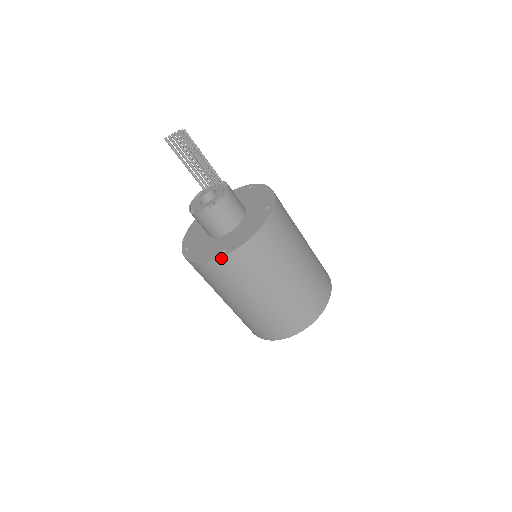
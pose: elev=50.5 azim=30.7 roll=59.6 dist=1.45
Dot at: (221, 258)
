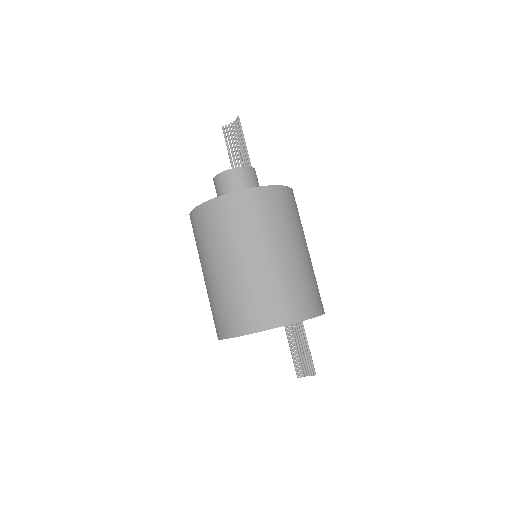
Dot at: (218, 198)
